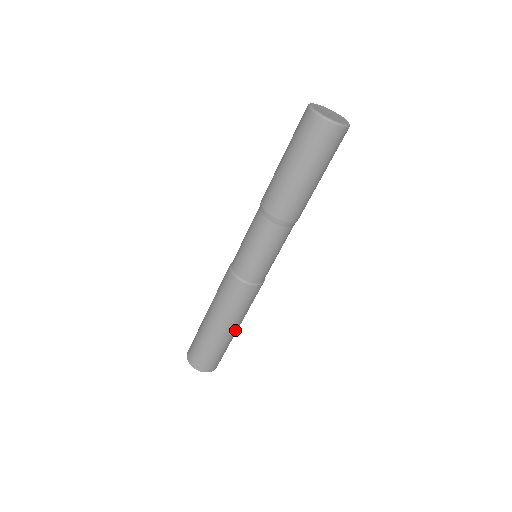
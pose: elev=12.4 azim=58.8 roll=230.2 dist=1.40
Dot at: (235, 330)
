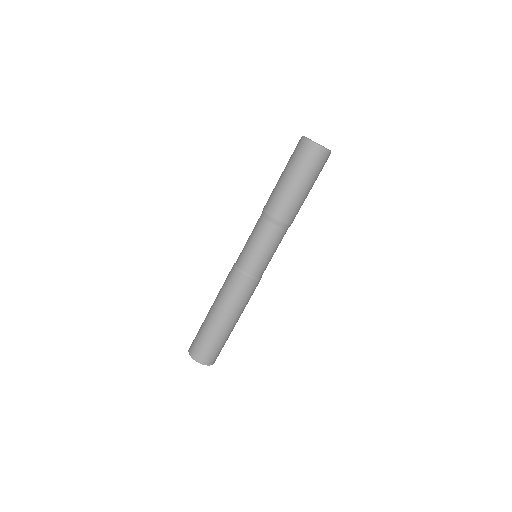
Dot at: occluded
